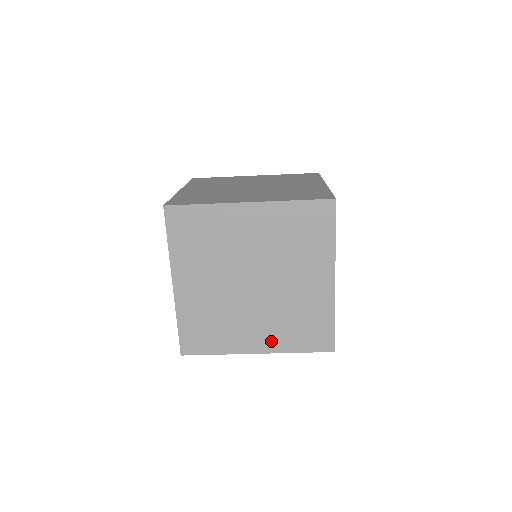
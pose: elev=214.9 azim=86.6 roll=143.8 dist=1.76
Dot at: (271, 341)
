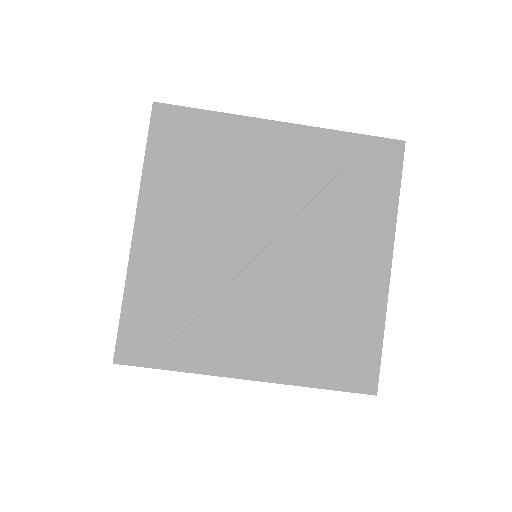
Dot at: (275, 359)
